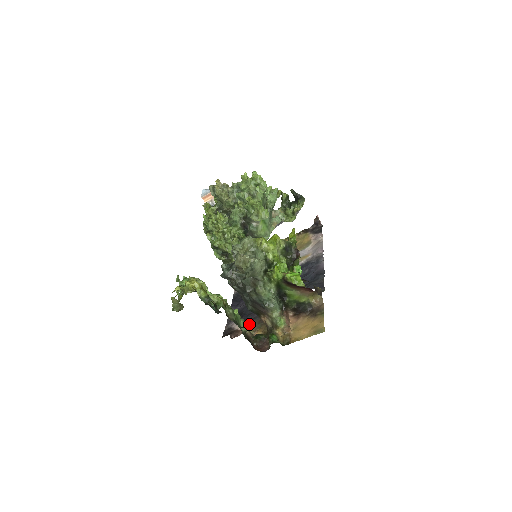
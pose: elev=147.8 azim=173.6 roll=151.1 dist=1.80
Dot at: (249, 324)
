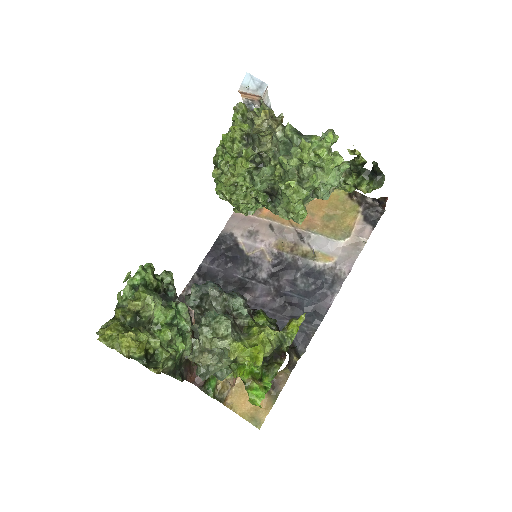
Dot at: occluded
